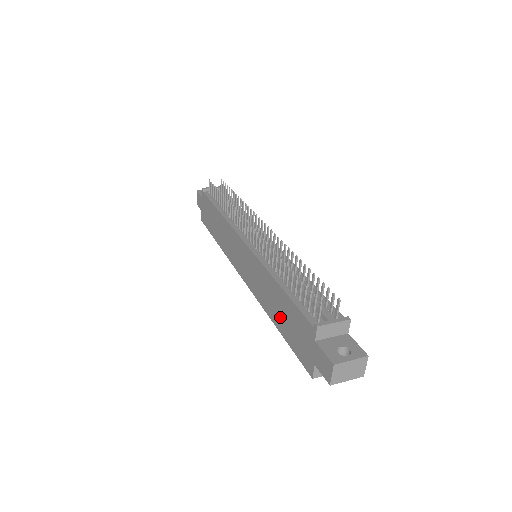
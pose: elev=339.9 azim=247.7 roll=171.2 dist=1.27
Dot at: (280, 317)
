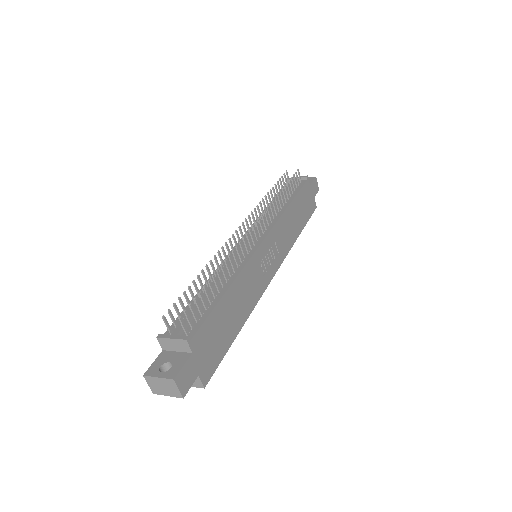
Dot at: occluded
